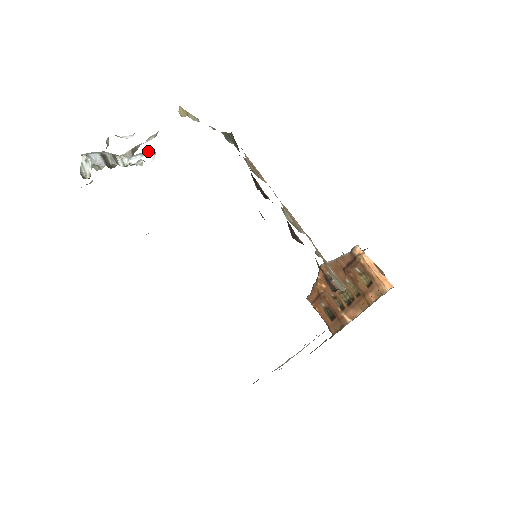
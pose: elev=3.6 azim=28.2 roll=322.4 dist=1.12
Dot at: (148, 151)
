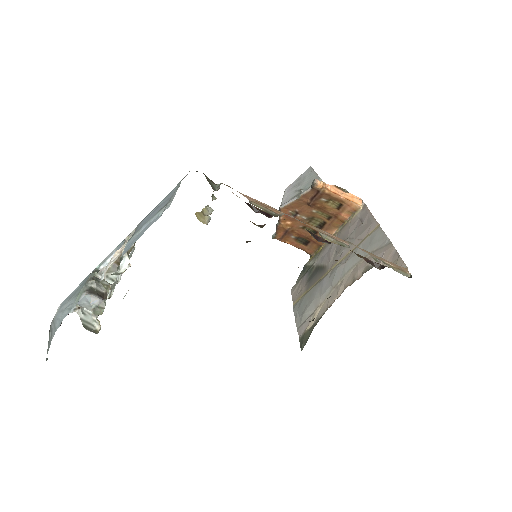
Dot at: (121, 244)
